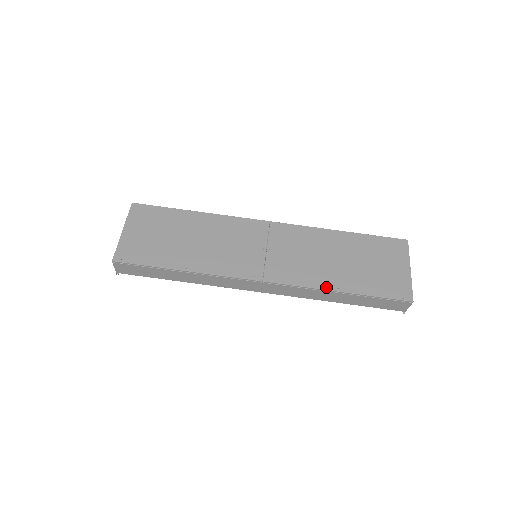
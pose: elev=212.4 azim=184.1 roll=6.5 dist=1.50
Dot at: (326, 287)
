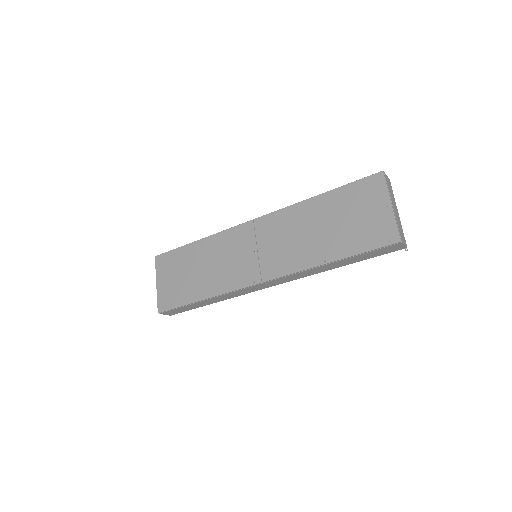
Dot at: (314, 264)
